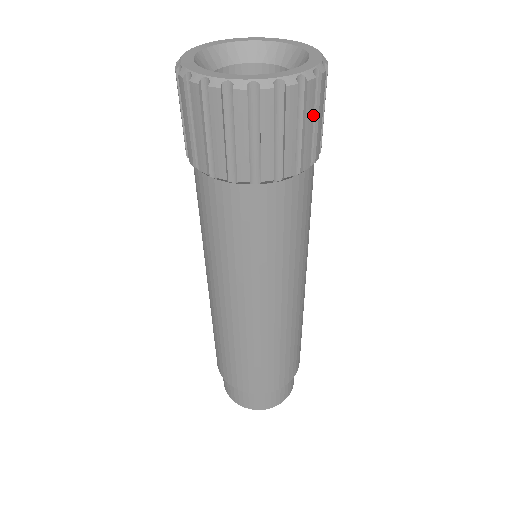
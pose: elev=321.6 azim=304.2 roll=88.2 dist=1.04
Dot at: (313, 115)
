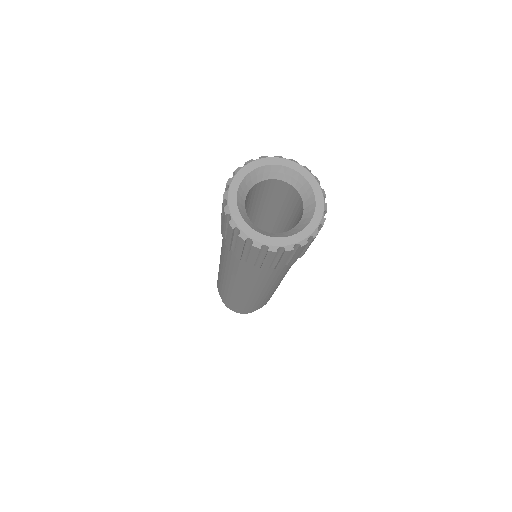
Dot at: occluded
